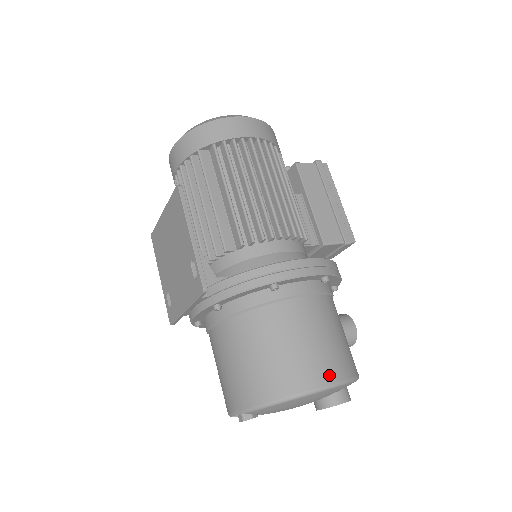
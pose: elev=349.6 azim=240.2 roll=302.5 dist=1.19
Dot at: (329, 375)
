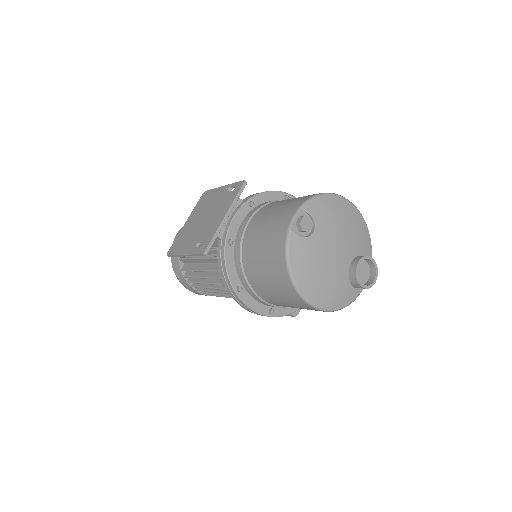
Dot at: occluded
